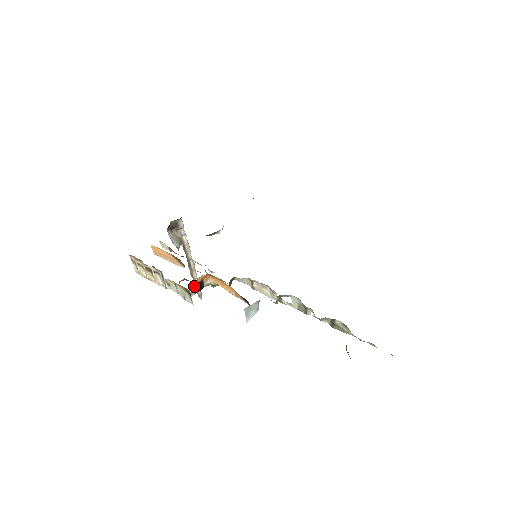
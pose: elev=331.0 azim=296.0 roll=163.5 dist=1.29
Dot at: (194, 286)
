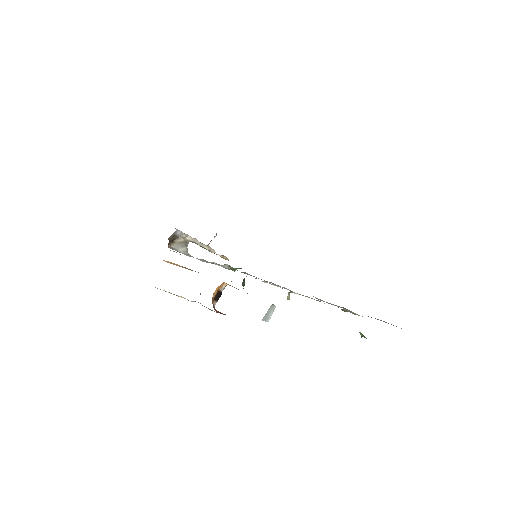
Dot at: (213, 299)
